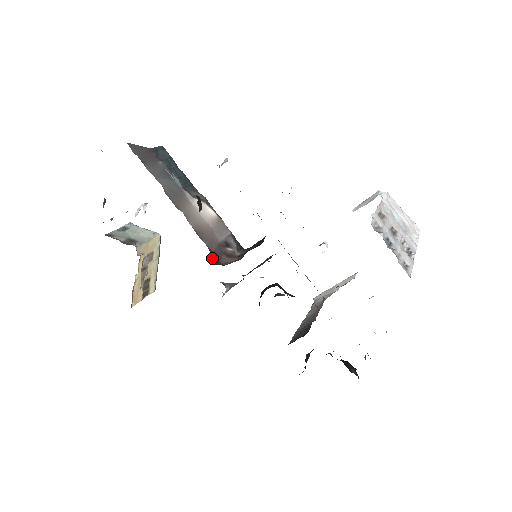
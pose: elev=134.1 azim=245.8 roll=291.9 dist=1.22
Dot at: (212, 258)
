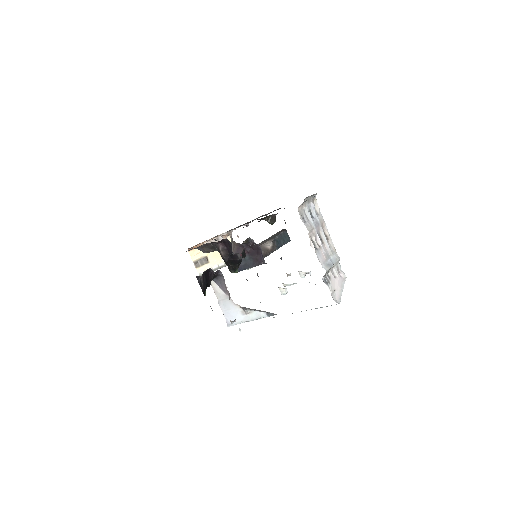
Dot at: occluded
